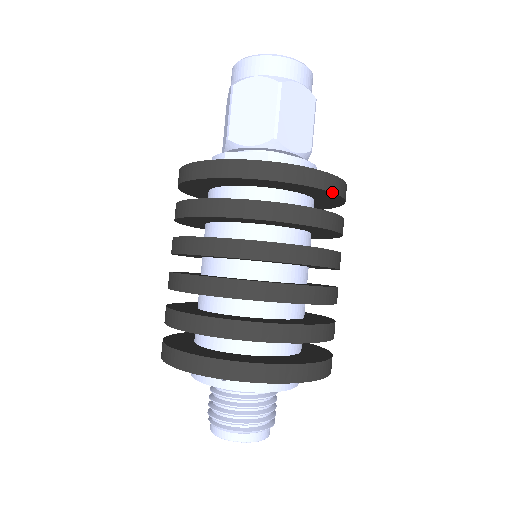
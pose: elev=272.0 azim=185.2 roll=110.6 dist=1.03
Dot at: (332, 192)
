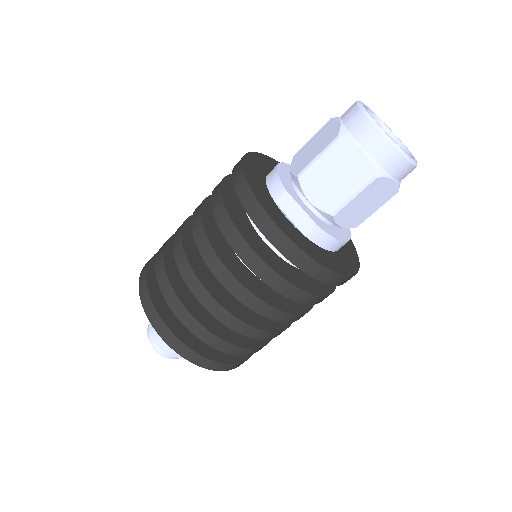
Dot at: (337, 285)
